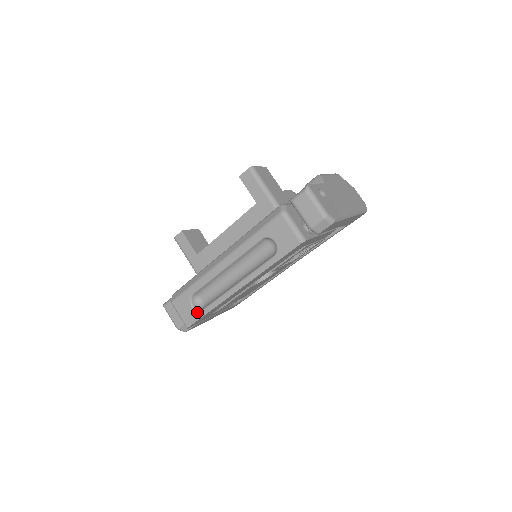
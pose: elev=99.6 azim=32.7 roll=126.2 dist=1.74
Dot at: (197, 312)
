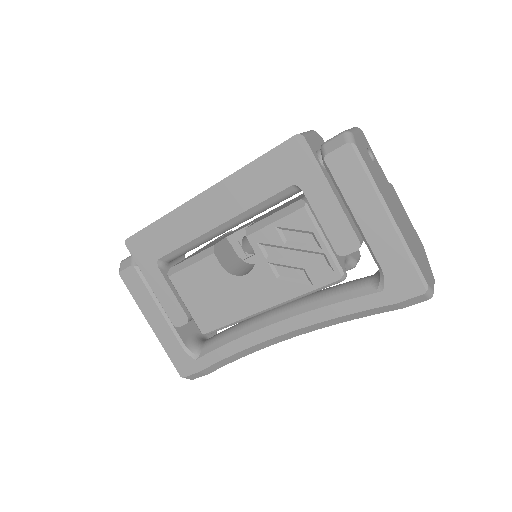
Dot at: occluded
